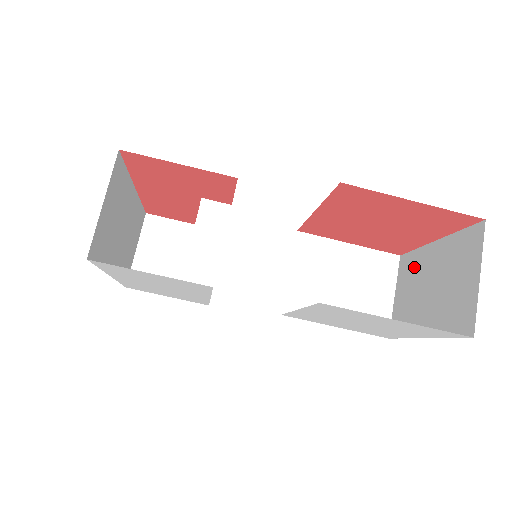
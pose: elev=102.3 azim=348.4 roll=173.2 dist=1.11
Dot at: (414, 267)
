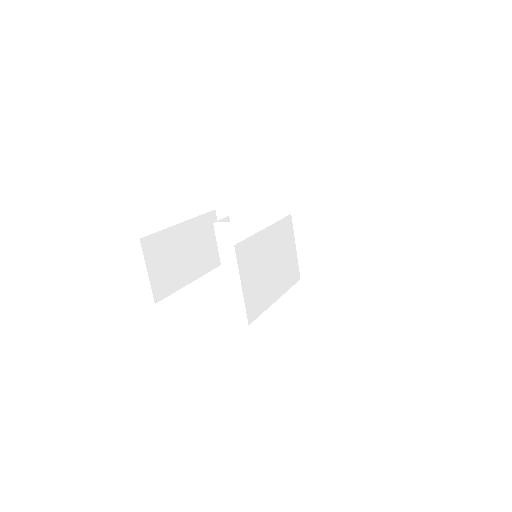
Dot at: occluded
